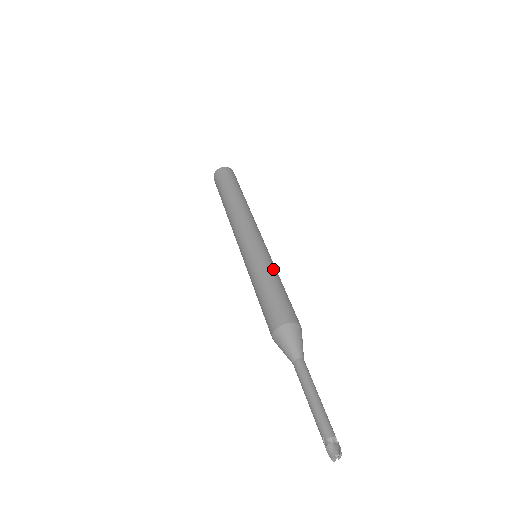
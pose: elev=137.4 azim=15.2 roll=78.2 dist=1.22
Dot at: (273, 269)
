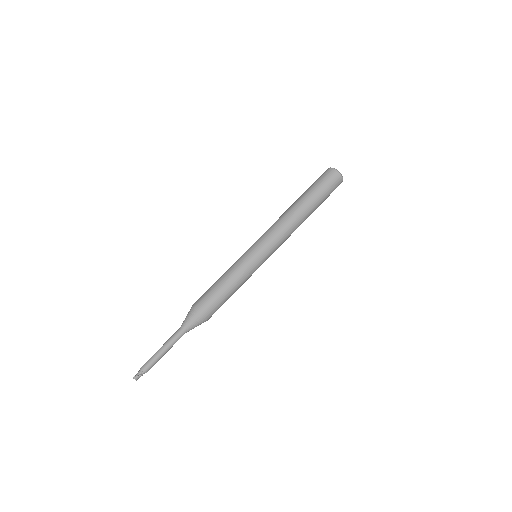
Dot at: (236, 271)
